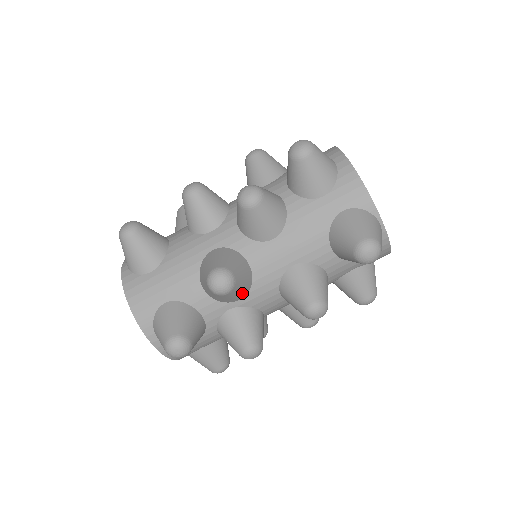
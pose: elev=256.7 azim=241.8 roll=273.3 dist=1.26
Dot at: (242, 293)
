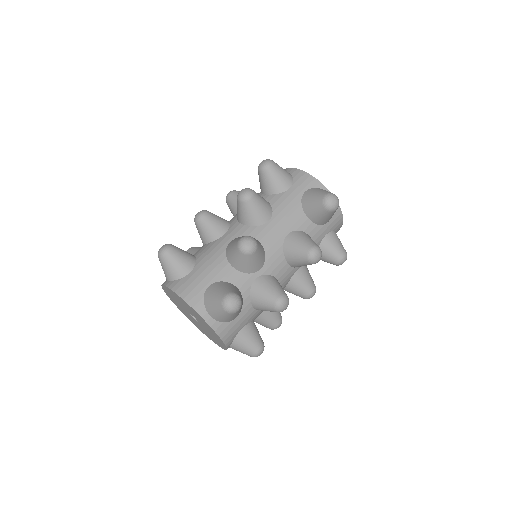
Dot at: (262, 259)
